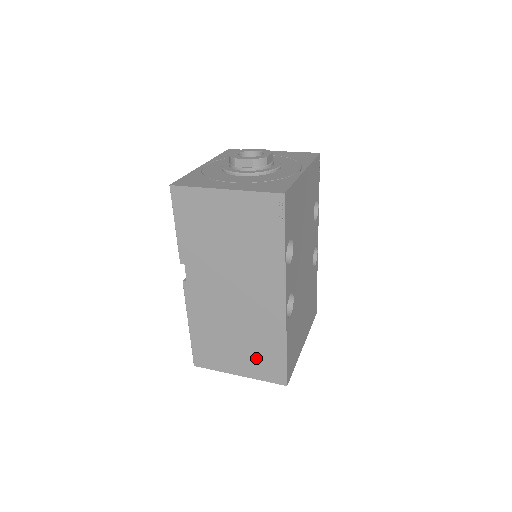
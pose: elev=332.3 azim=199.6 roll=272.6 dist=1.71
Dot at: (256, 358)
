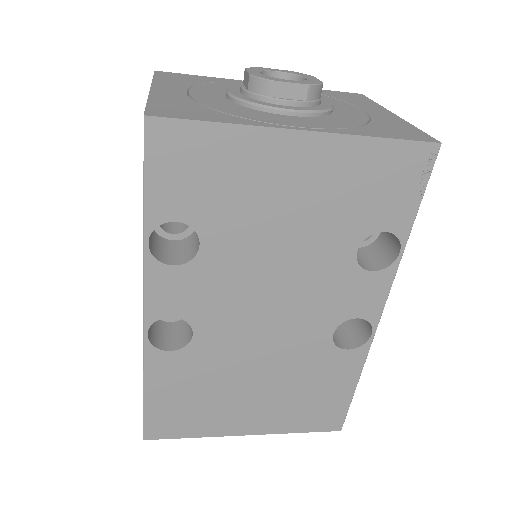
Dot at: occluded
